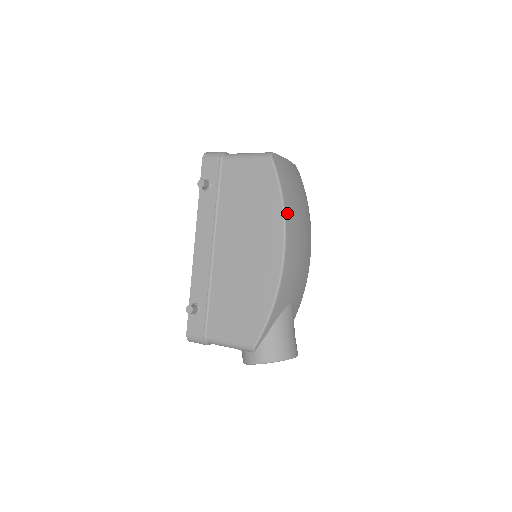
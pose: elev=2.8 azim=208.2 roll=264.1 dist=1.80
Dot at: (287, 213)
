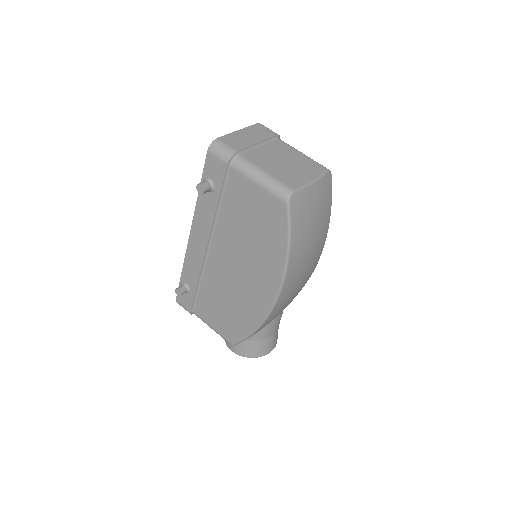
Dot at: (290, 265)
